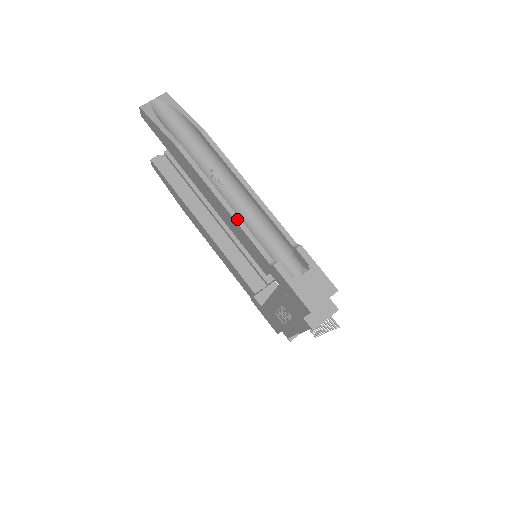
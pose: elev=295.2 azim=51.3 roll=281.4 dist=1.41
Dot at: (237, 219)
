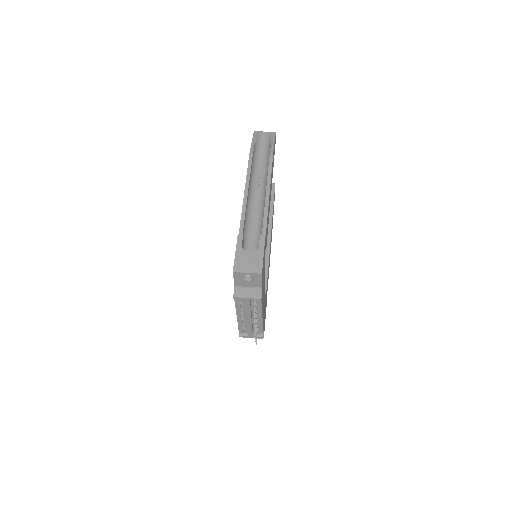
Dot at: (245, 203)
